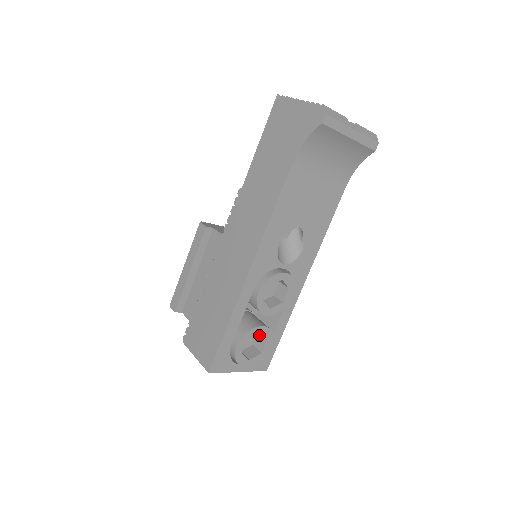
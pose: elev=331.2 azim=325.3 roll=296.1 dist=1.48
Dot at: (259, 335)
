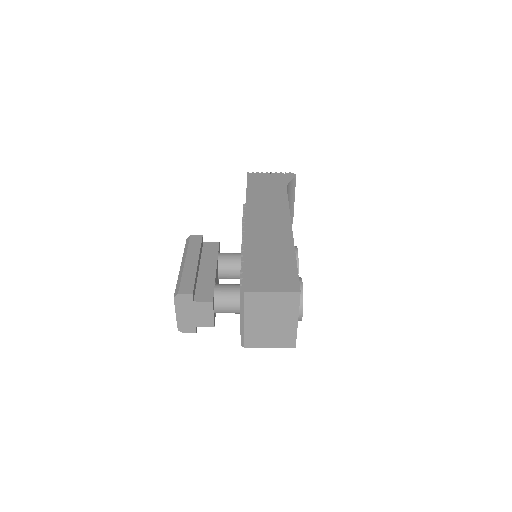
Dot at: occluded
